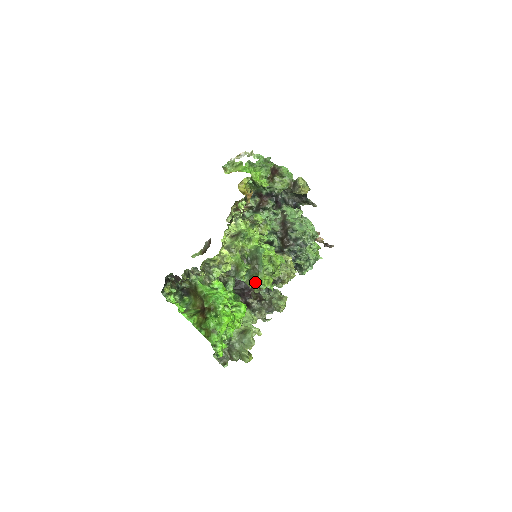
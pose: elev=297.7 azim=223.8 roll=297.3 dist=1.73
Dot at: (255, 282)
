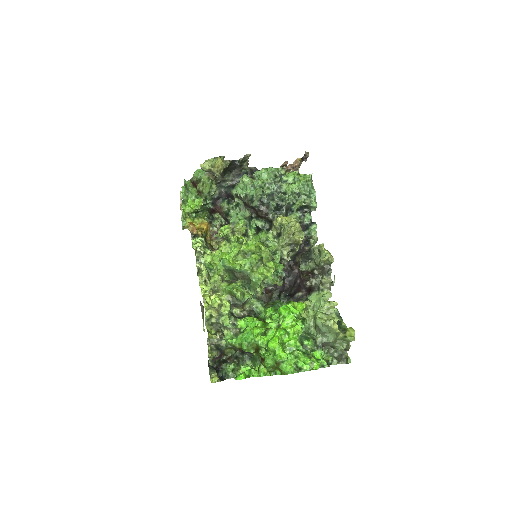
Dot at: (256, 286)
